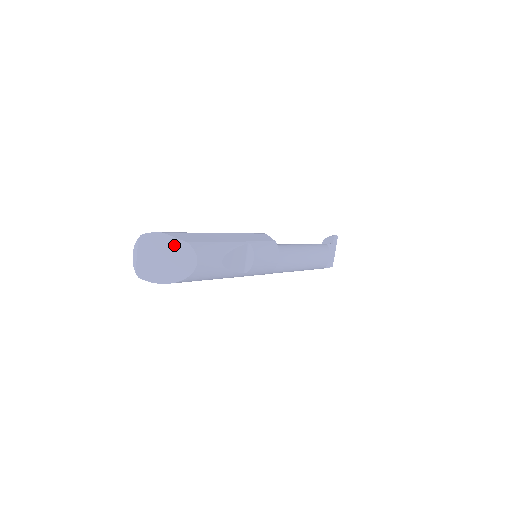
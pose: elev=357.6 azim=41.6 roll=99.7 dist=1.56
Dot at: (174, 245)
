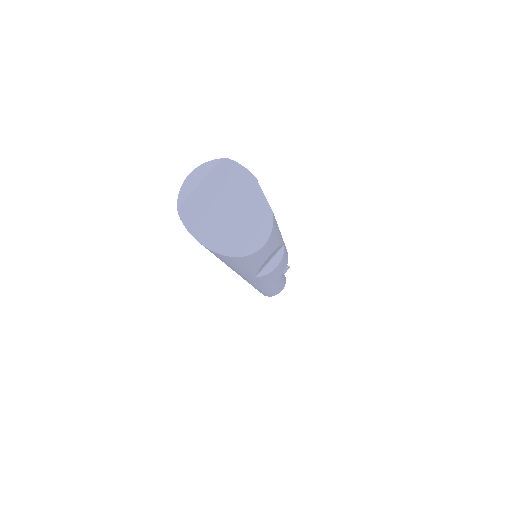
Dot at: (256, 203)
